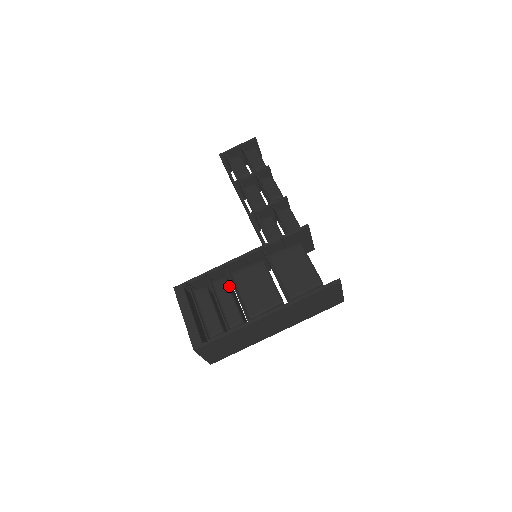
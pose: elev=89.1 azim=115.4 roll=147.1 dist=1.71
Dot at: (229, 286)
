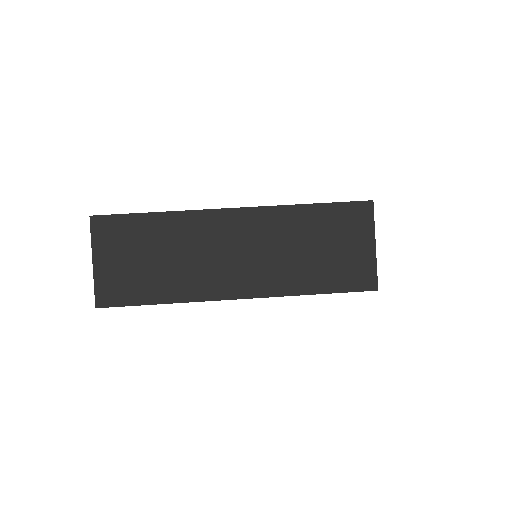
Dot at: occluded
